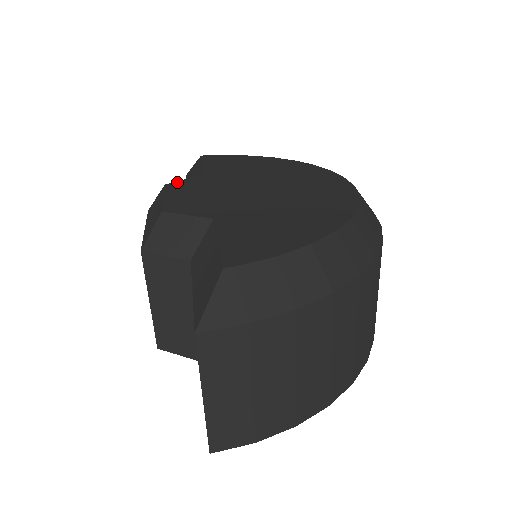
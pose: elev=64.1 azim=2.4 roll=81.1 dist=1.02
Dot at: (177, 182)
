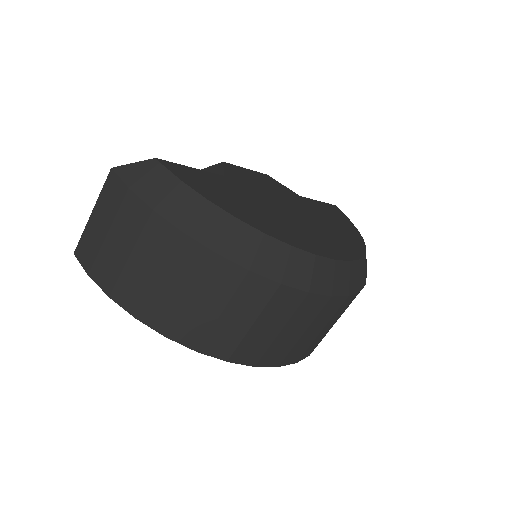
Dot at: (275, 180)
